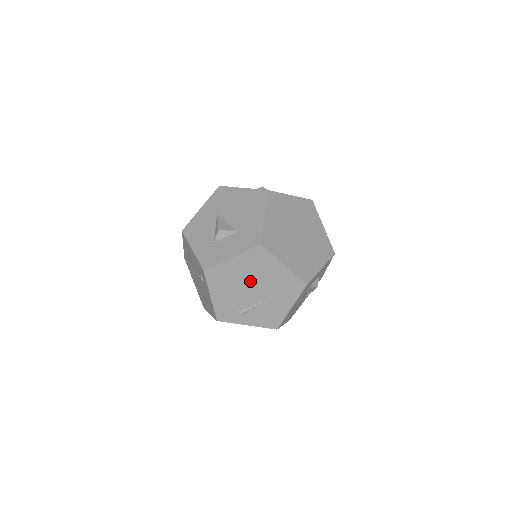
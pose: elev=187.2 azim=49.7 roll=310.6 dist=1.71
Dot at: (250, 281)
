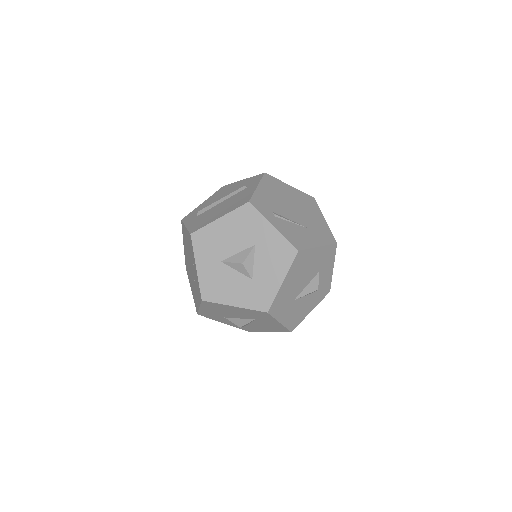
Dot at: (295, 206)
